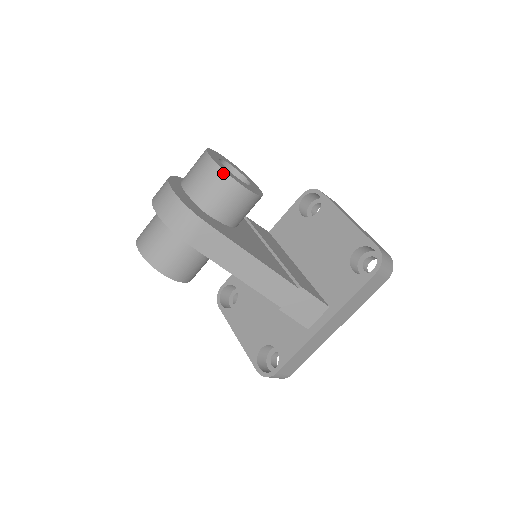
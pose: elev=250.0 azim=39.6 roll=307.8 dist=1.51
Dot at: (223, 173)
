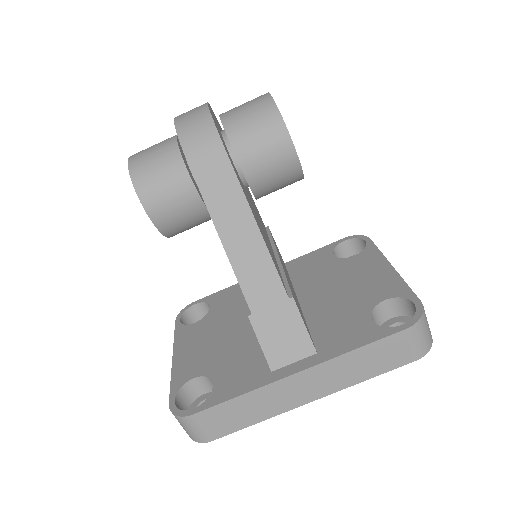
Dot at: (273, 107)
